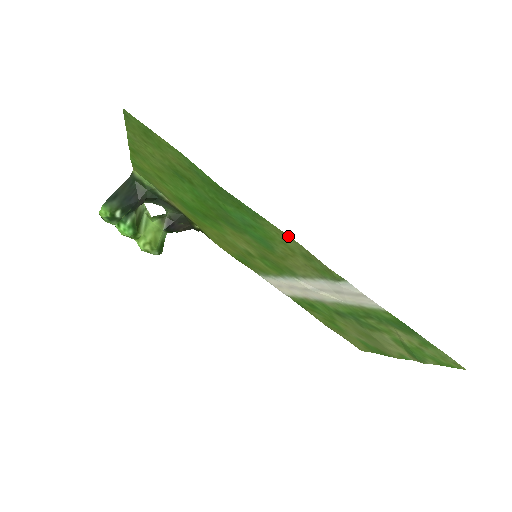
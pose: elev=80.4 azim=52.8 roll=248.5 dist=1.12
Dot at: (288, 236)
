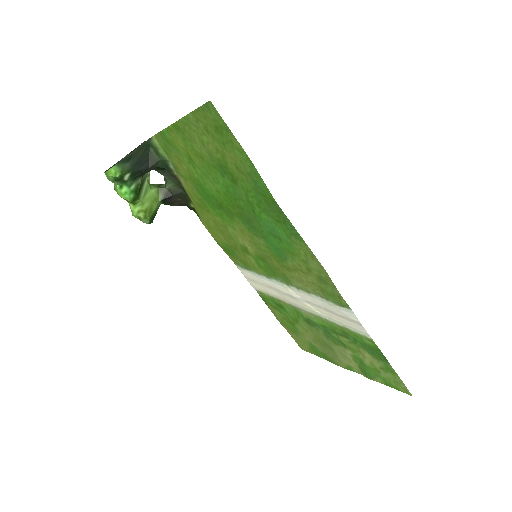
Dot at: (318, 261)
